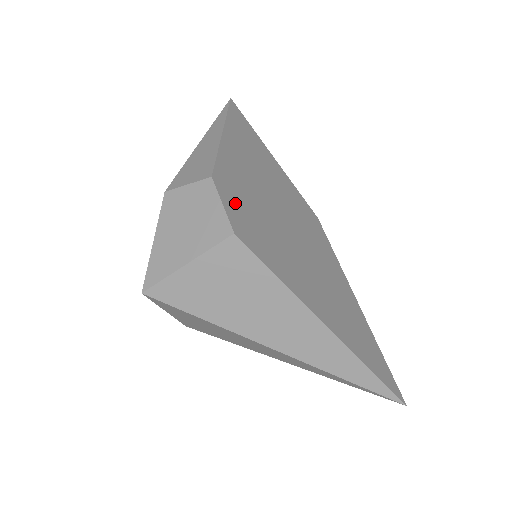
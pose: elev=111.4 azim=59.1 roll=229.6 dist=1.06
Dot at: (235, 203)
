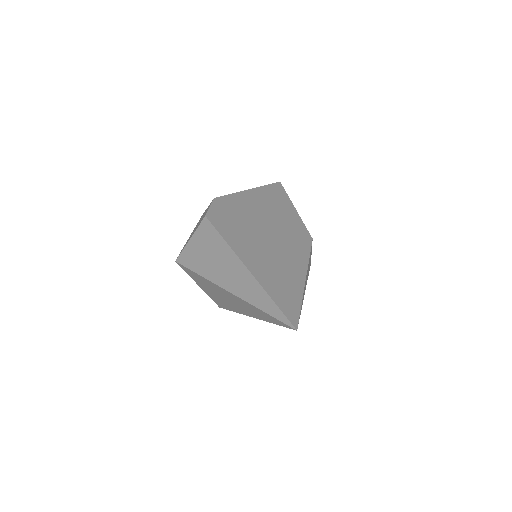
Dot at: (222, 209)
